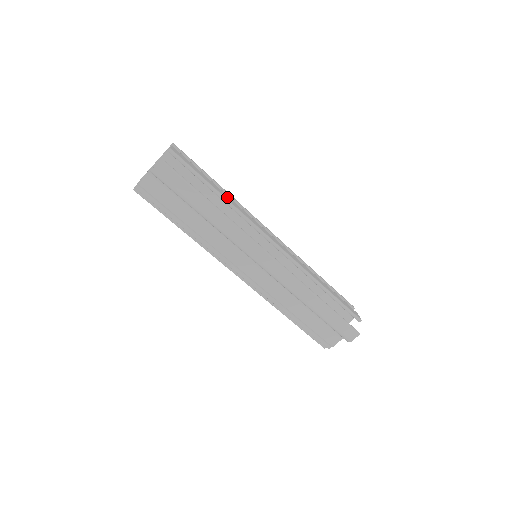
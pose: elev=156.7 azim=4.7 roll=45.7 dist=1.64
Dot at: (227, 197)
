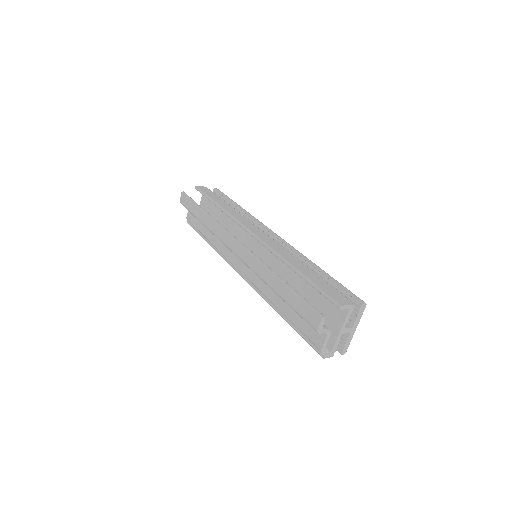
Dot at: (229, 208)
